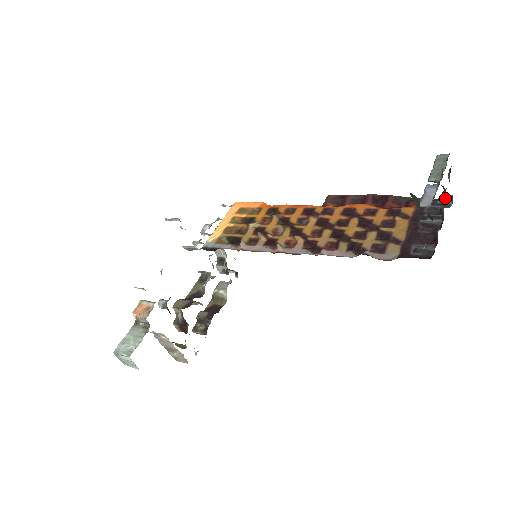
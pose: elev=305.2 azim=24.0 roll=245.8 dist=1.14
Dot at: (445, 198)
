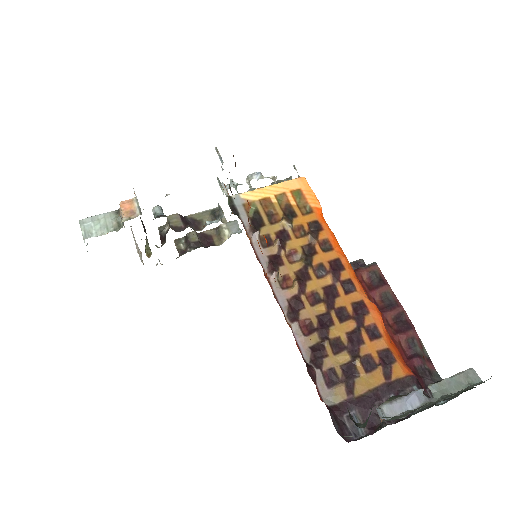
Dot at: (431, 405)
